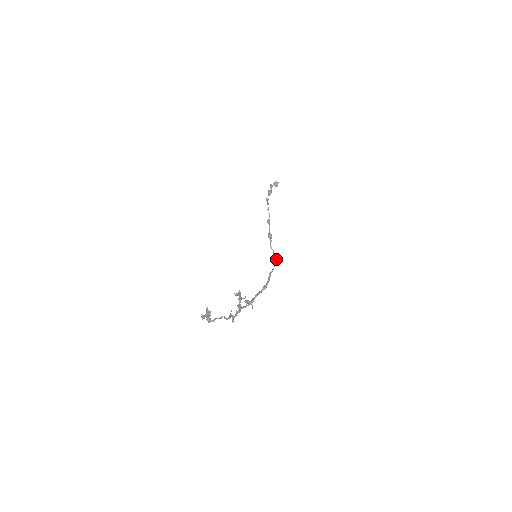
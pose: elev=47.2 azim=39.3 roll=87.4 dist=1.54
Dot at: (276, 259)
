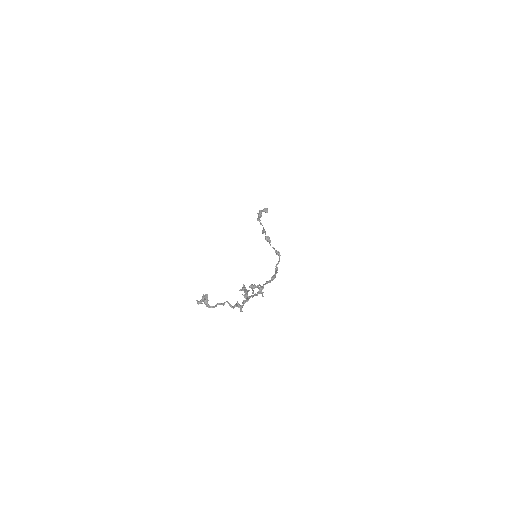
Dot at: occluded
